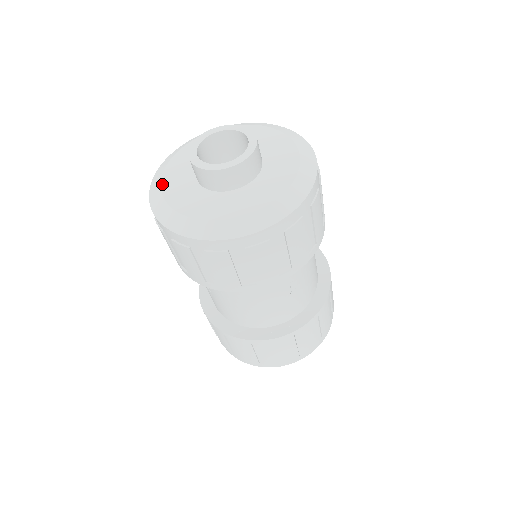
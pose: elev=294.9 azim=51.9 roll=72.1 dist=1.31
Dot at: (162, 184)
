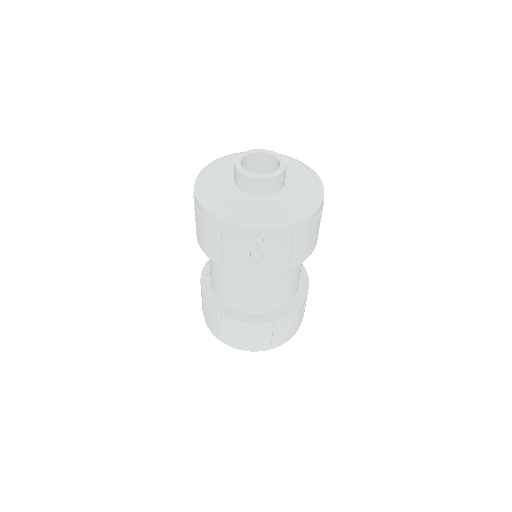
Dot at: (213, 167)
